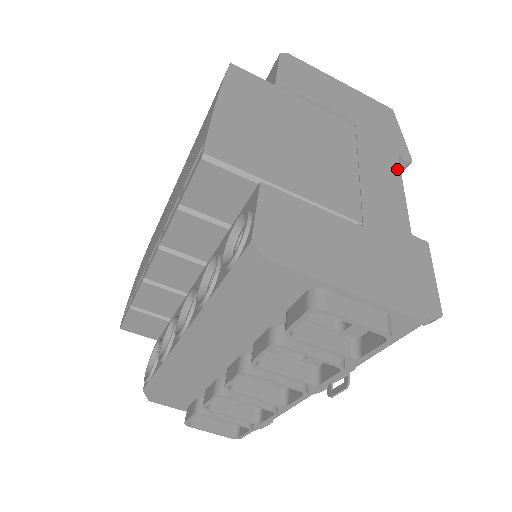
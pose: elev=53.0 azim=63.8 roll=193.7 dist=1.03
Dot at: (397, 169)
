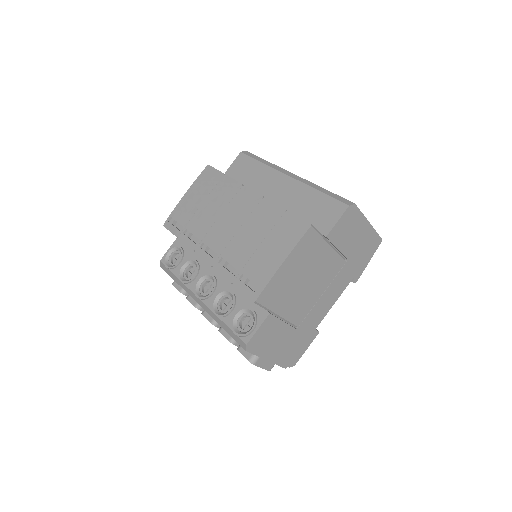
Dot at: (343, 290)
